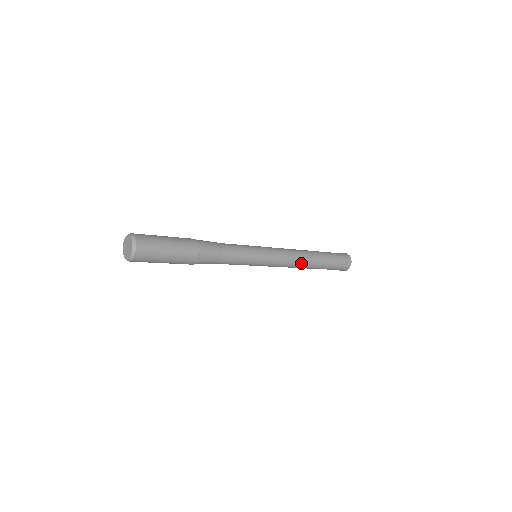
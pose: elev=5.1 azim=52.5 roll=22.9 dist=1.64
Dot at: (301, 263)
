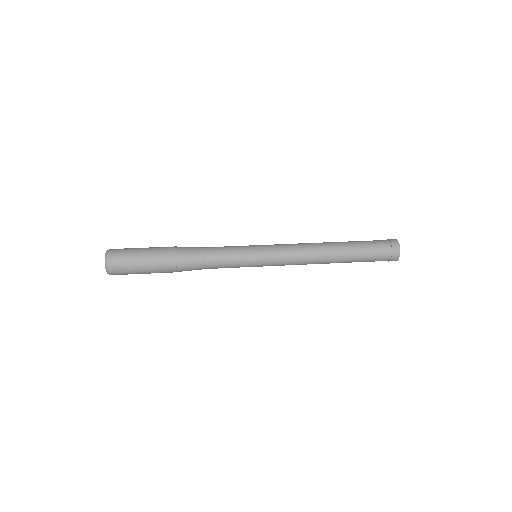
Dot at: (315, 263)
